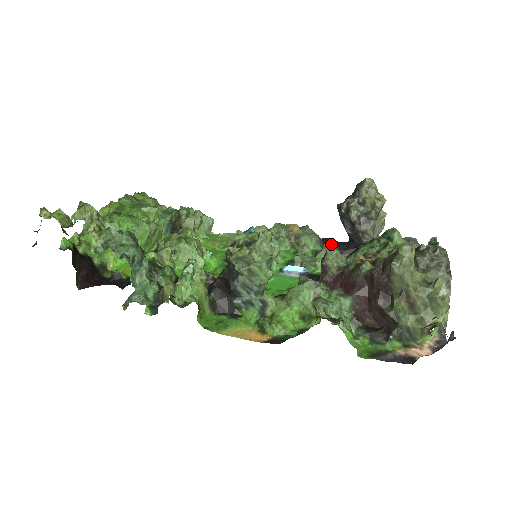
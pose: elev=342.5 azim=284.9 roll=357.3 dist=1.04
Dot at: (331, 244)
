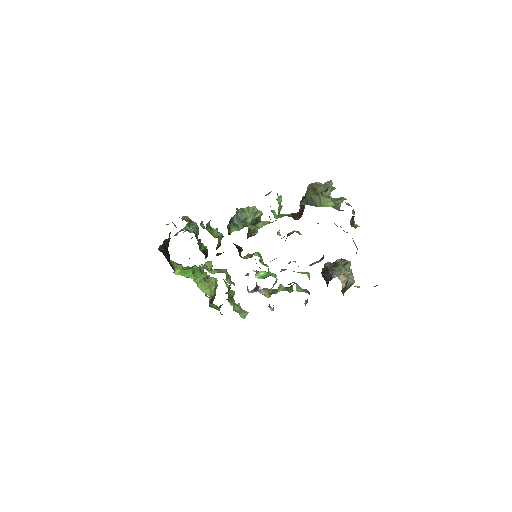
Dot at: occluded
